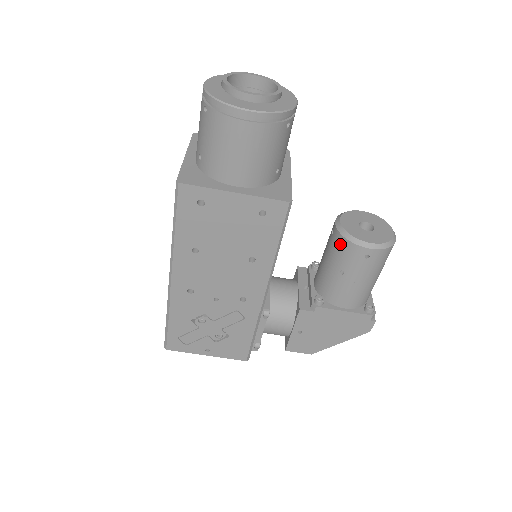
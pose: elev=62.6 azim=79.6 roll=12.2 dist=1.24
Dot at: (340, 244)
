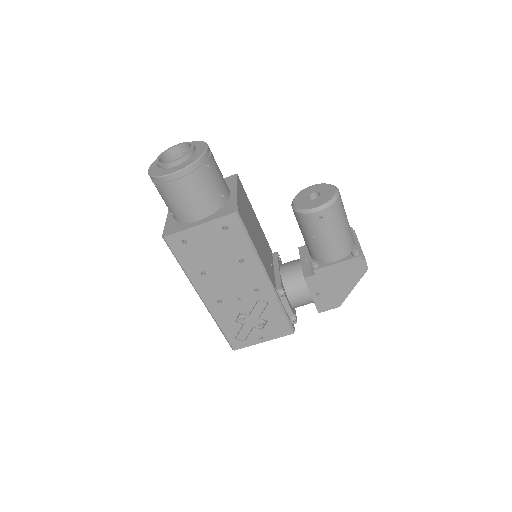
Dot at: (300, 219)
